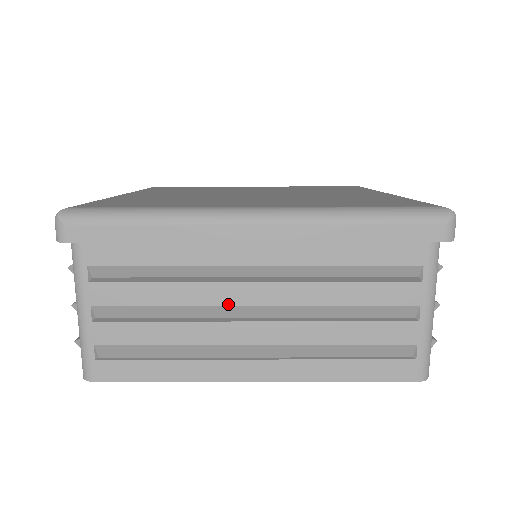
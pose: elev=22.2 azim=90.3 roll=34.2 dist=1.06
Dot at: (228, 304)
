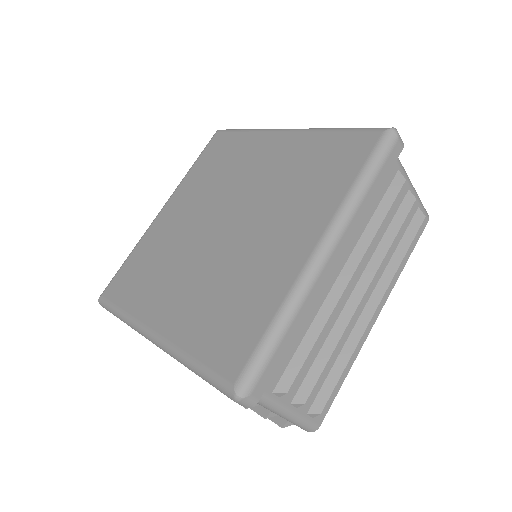
Dot at: occluded
